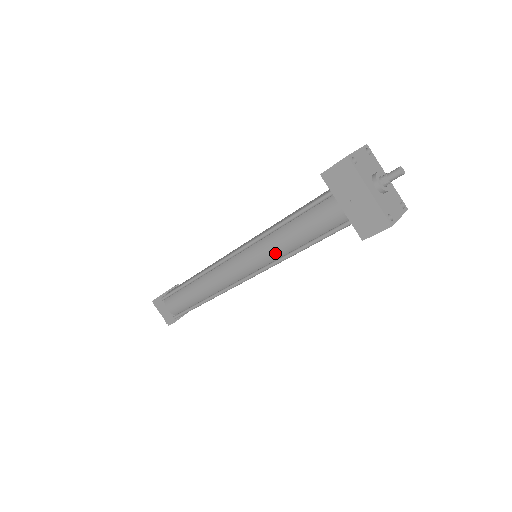
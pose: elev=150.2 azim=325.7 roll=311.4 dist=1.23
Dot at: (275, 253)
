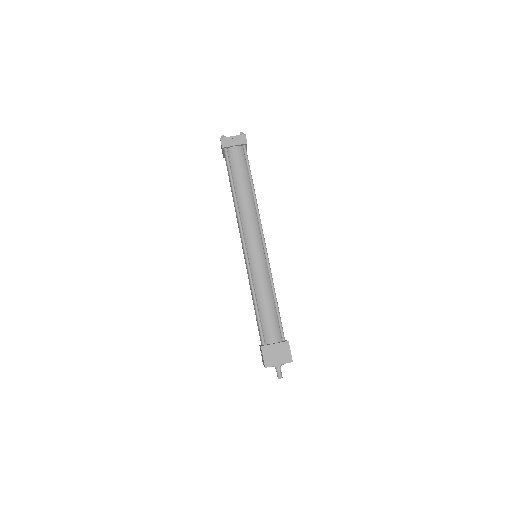
Dot at: occluded
